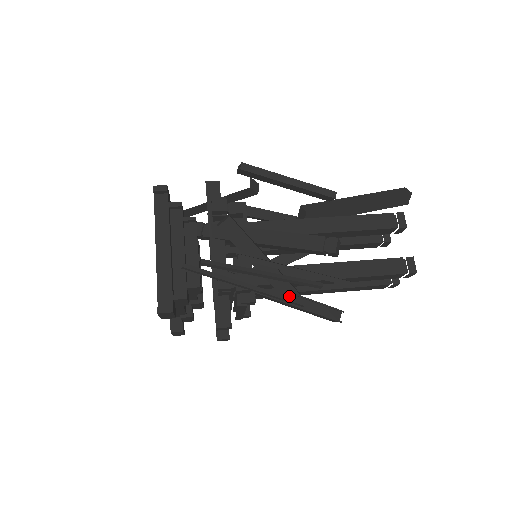
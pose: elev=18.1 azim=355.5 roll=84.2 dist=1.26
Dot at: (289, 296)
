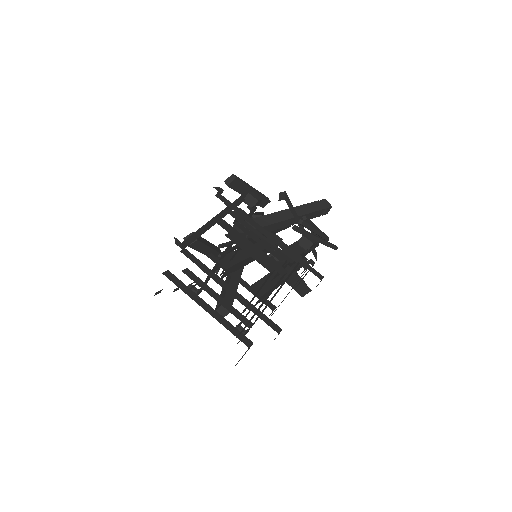
Dot at: (315, 256)
